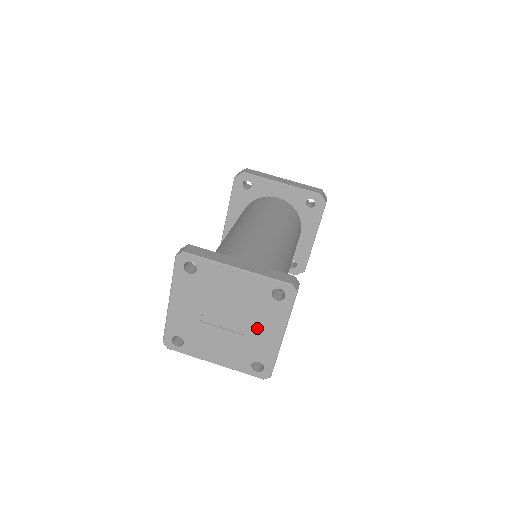
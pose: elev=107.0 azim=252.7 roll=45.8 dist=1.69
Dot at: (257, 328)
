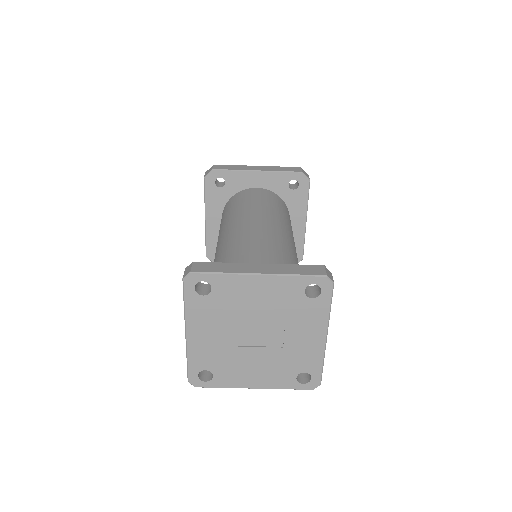
Dot at: (295, 335)
